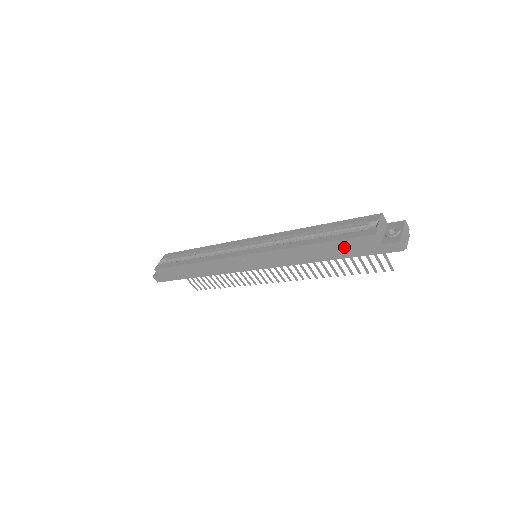
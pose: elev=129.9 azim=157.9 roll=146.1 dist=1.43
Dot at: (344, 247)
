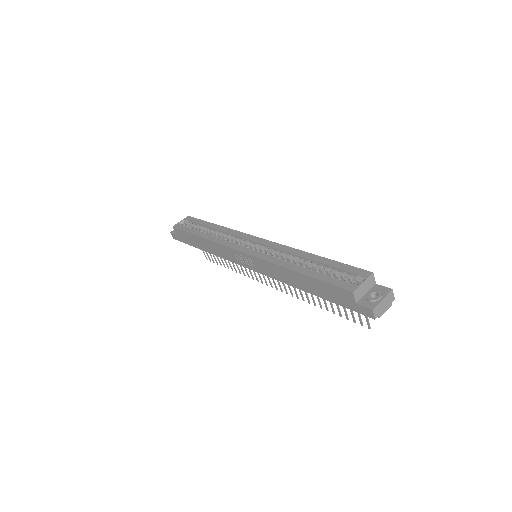
Dot at: (324, 289)
